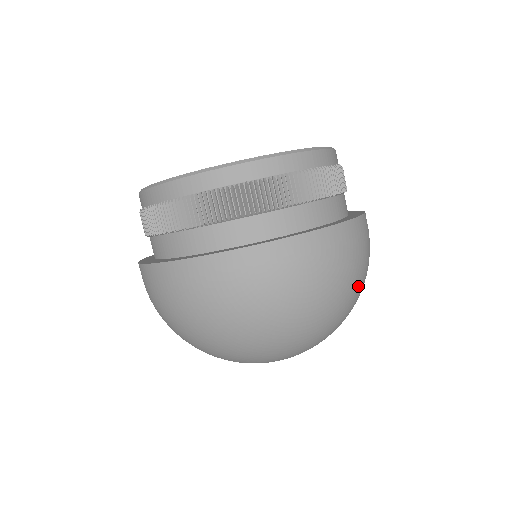
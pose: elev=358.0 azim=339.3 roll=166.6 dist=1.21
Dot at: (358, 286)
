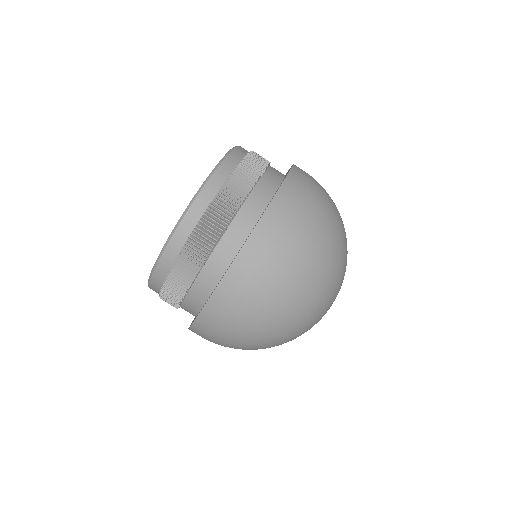
Dot at: (327, 223)
